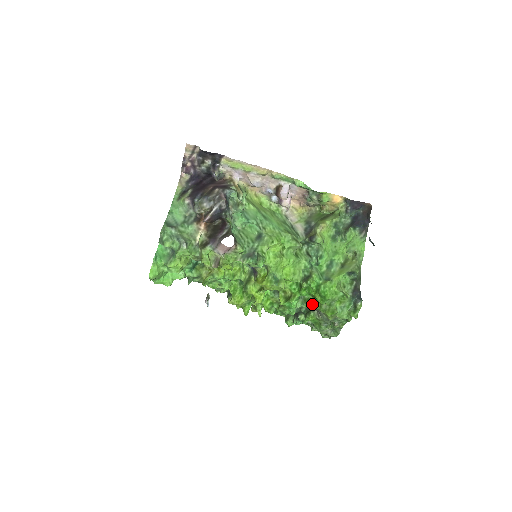
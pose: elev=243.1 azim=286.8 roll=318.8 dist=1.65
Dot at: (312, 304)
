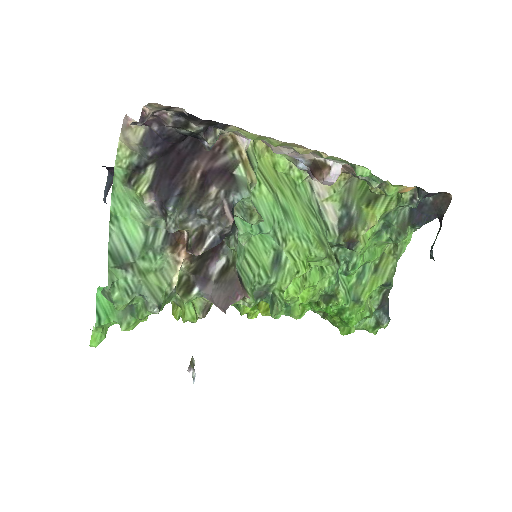
Dot at: occluded
